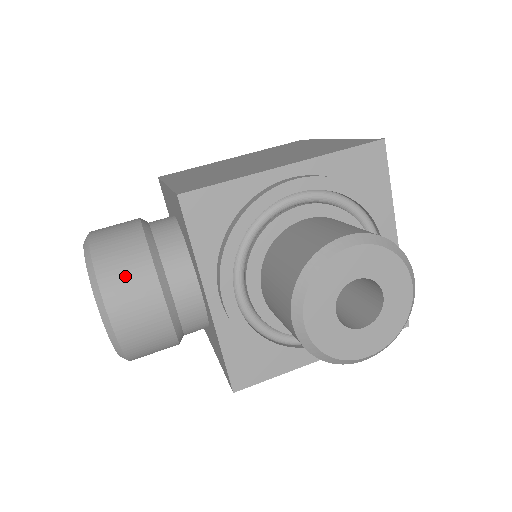
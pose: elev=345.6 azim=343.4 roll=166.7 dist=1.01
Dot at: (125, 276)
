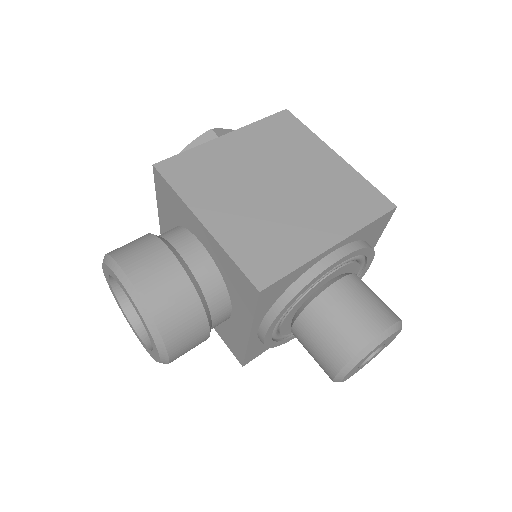
Dot at: (183, 327)
